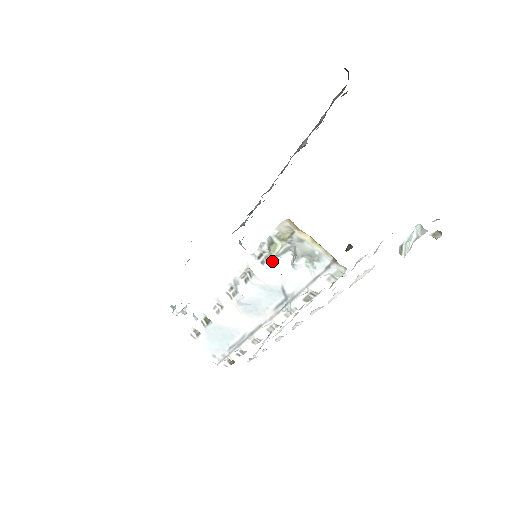
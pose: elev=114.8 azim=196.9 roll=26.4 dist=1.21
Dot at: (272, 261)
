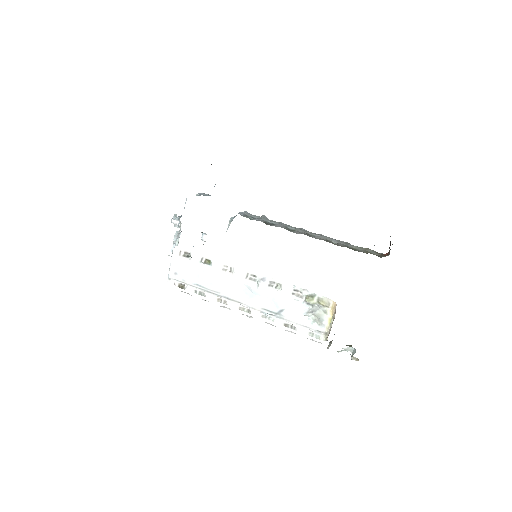
Dot at: (299, 299)
